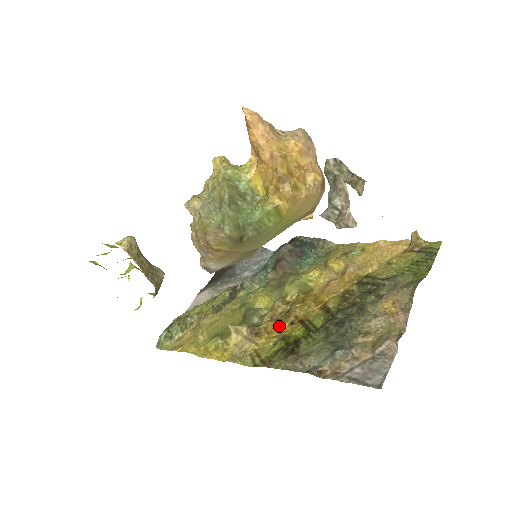
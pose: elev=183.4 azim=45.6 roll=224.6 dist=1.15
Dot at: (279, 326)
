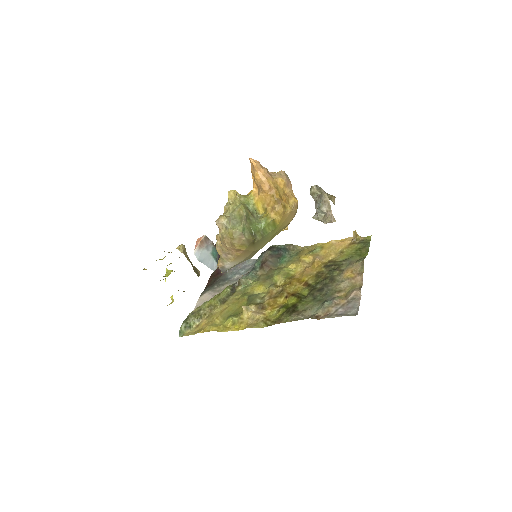
Dot at: (278, 300)
